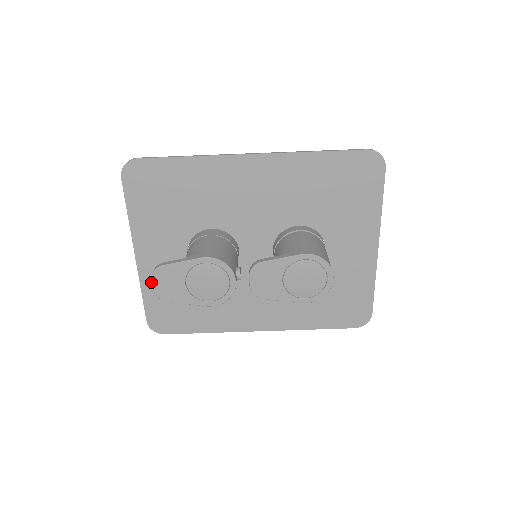
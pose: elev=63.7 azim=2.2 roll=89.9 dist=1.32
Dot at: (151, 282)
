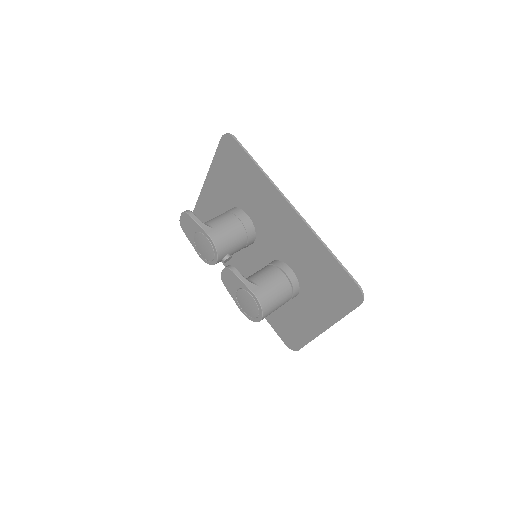
Dot at: (205, 201)
